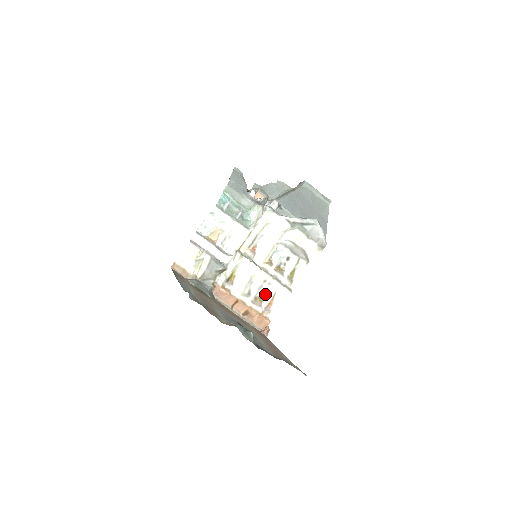
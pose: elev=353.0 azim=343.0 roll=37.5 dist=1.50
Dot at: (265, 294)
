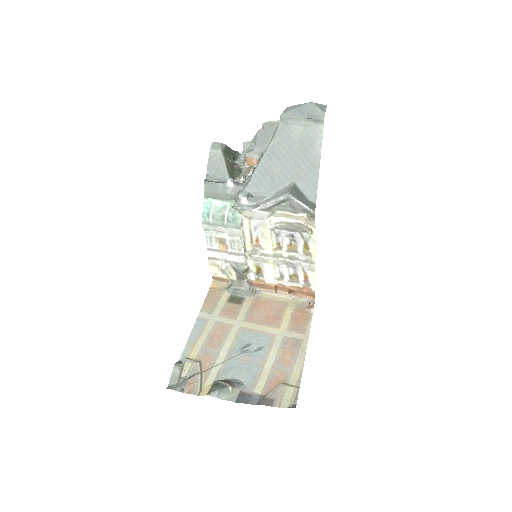
Dot at: (296, 271)
